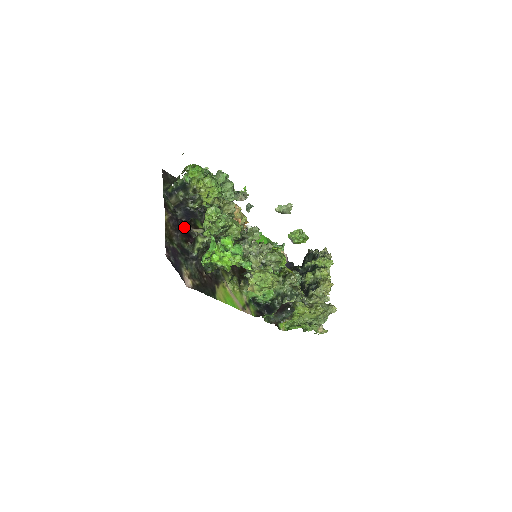
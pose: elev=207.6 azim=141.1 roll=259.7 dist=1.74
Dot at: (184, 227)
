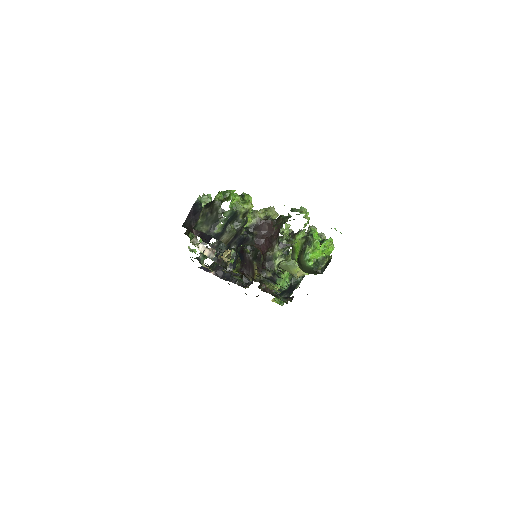
Dot at: occluded
